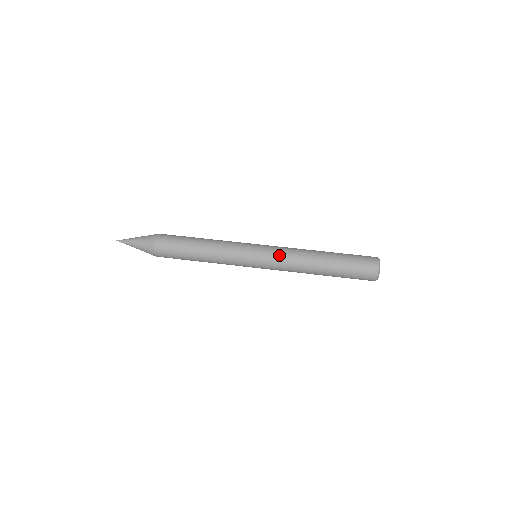
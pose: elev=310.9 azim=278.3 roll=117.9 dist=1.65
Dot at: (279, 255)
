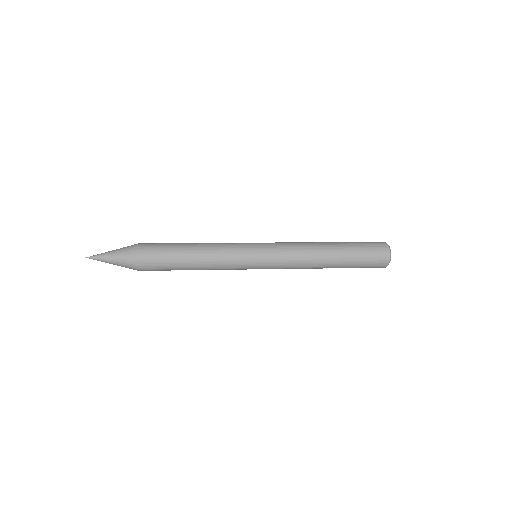
Dot at: (282, 242)
